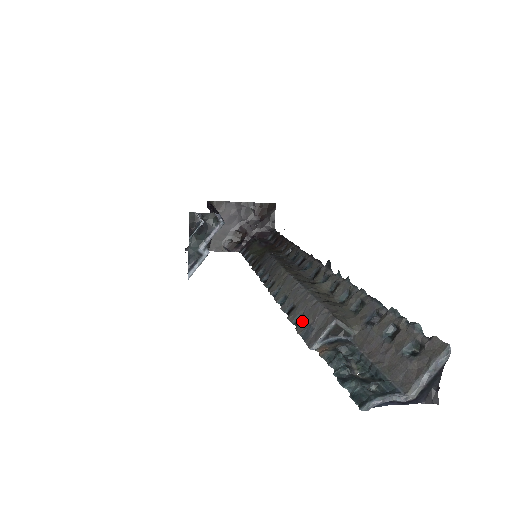
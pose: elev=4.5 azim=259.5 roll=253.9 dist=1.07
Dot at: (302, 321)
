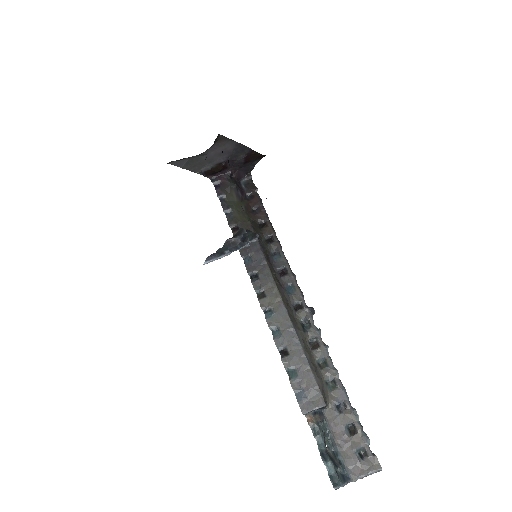
Dot at: (297, 379)
